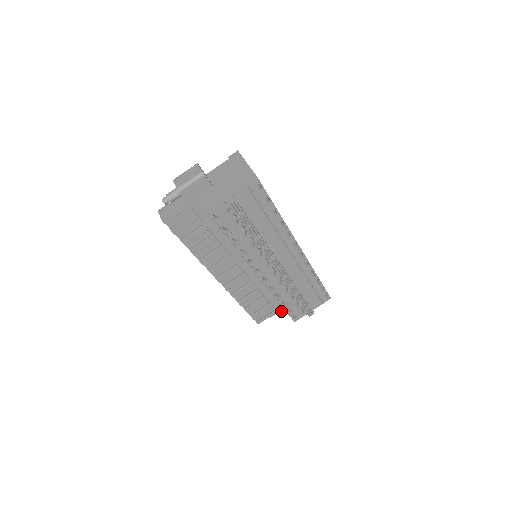
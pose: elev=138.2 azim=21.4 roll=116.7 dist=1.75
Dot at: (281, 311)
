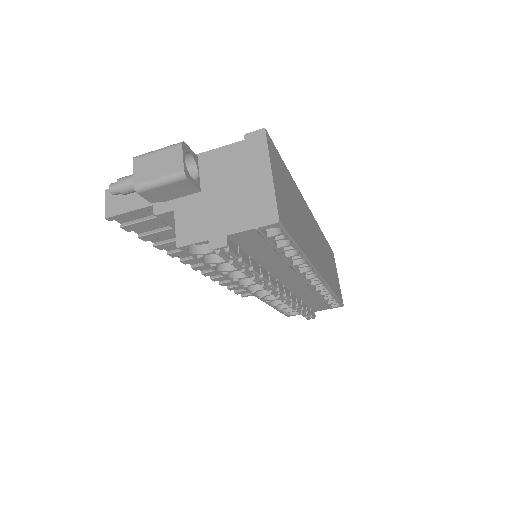
Dot at: occluded
